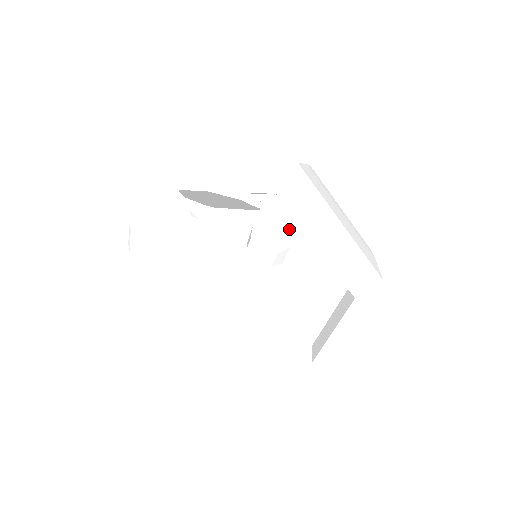
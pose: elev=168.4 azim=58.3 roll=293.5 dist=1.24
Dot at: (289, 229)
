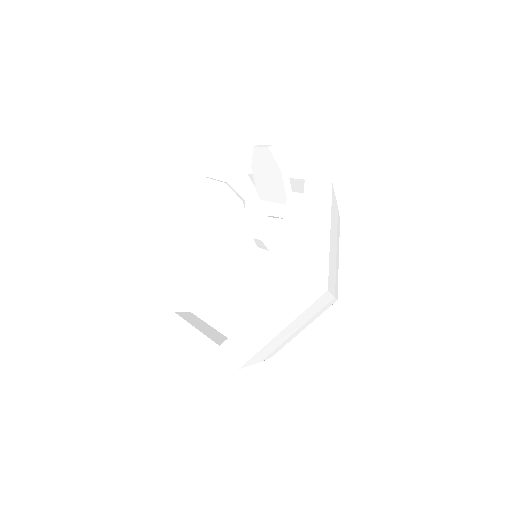
Dot at: (294, 221)
